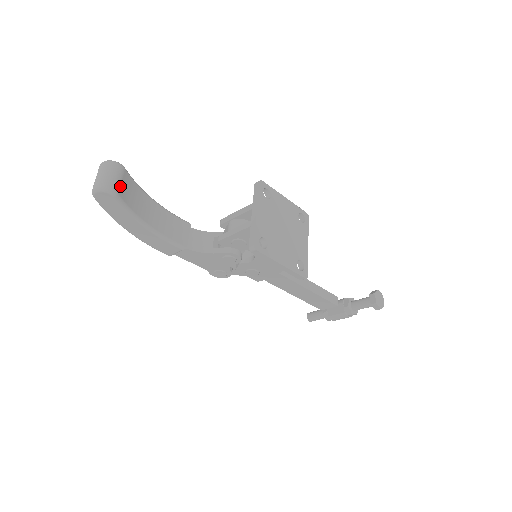
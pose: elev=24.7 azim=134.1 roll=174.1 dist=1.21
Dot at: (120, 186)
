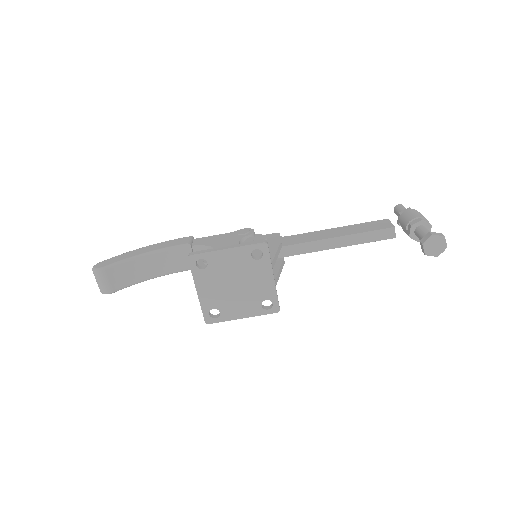
Dot at: (111, 285)
